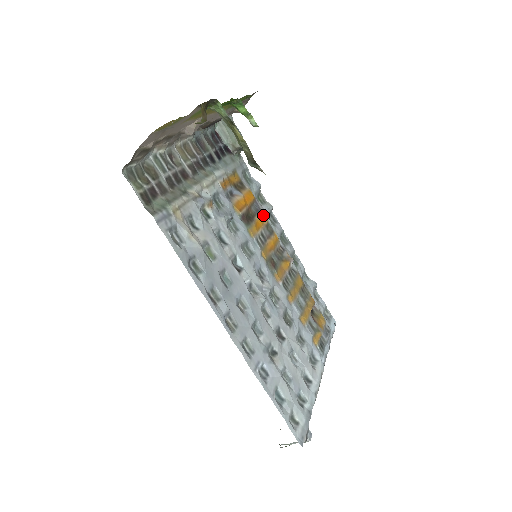
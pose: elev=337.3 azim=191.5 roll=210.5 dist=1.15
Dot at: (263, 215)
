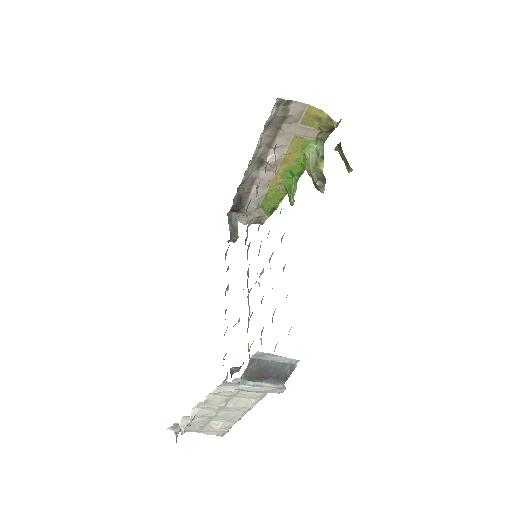
Dot at: occluded
